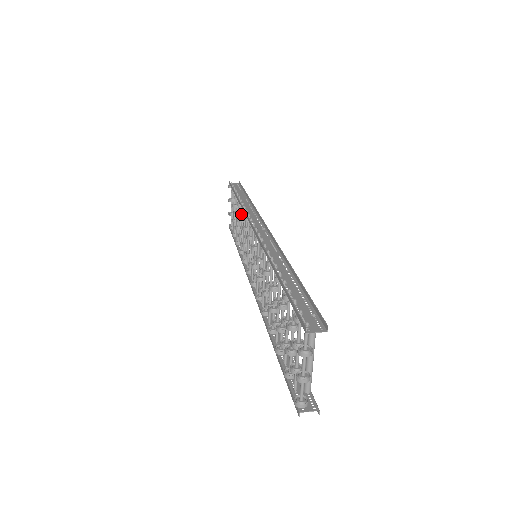
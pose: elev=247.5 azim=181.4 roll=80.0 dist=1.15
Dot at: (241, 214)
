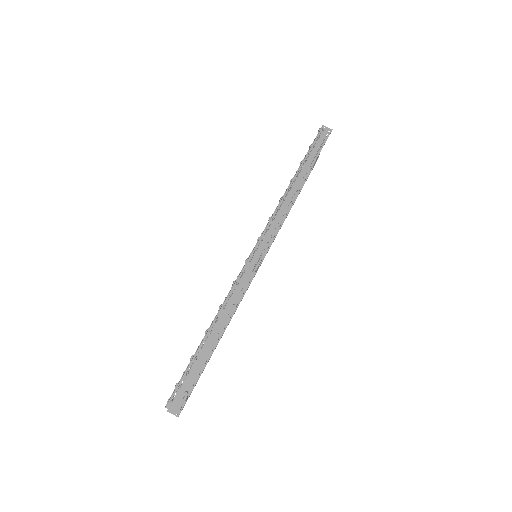
Dot at: occluded
